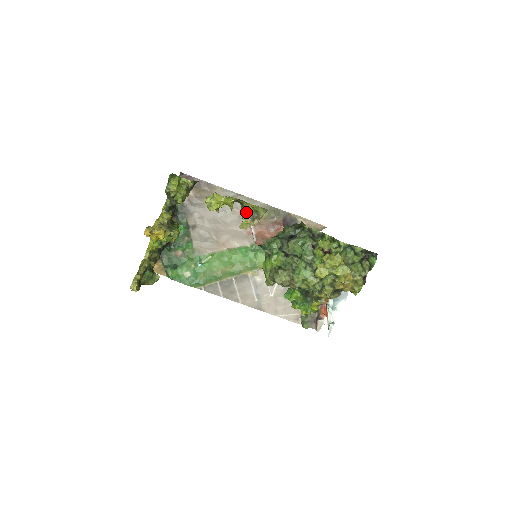
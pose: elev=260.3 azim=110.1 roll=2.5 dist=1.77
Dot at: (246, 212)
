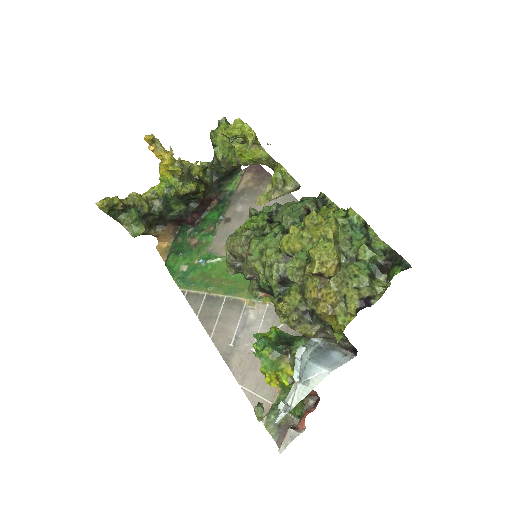
Dot at: (271, 177)
